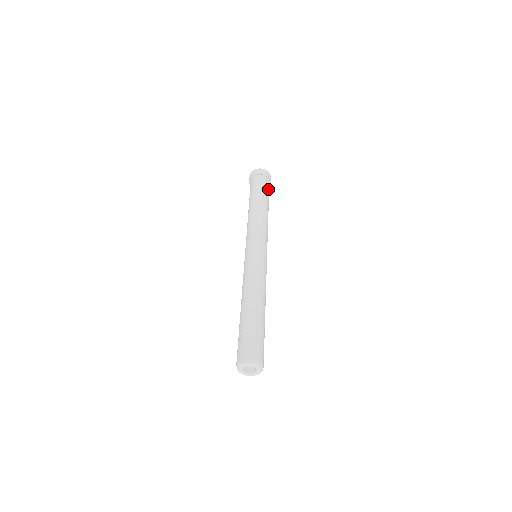
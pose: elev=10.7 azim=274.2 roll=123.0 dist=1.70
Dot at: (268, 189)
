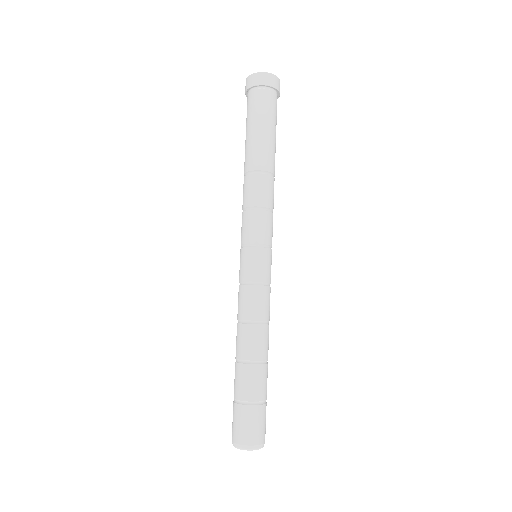
Dot at: (273, 113)
